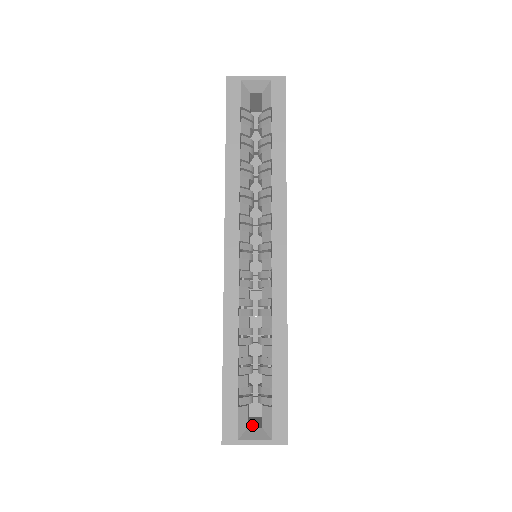
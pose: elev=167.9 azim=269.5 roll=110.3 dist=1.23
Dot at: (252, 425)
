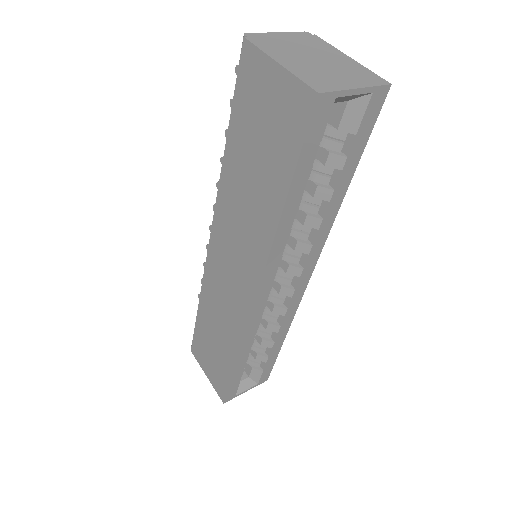
Dot at: occluded
